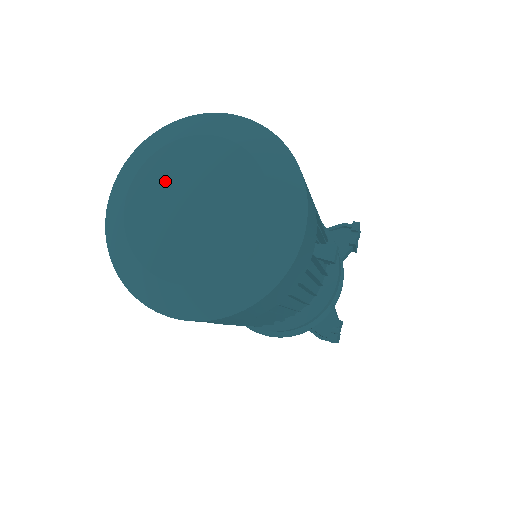
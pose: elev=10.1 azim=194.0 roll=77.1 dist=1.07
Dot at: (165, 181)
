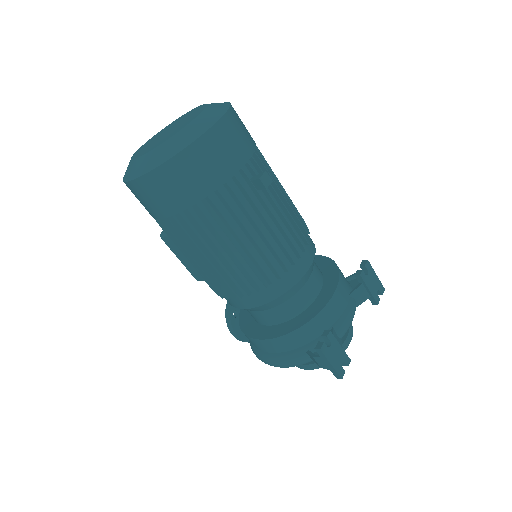
Dot at: (165, 130)
